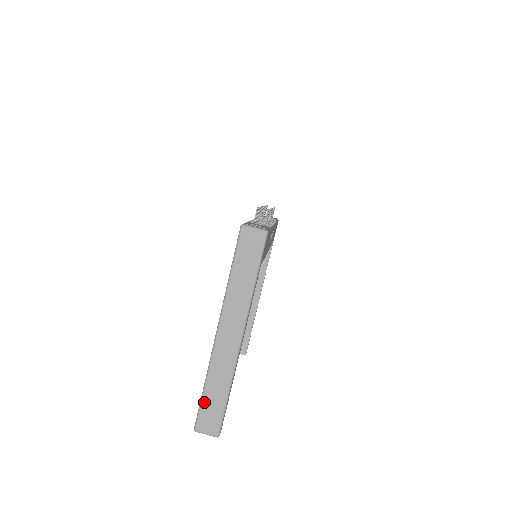
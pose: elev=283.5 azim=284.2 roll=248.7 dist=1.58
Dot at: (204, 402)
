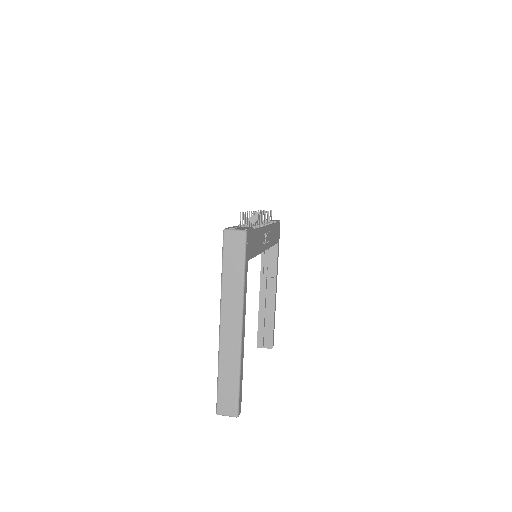
Dot at: (220, 388)
